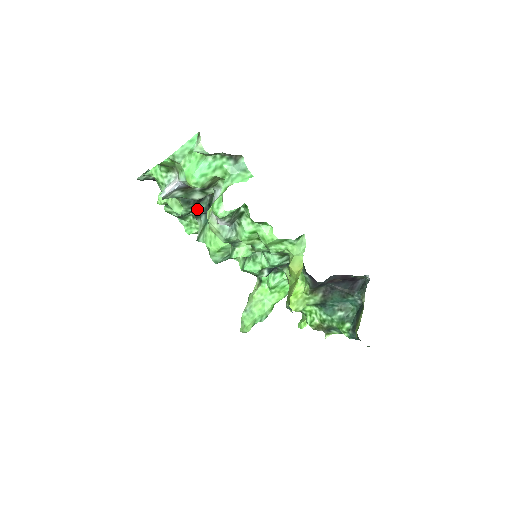
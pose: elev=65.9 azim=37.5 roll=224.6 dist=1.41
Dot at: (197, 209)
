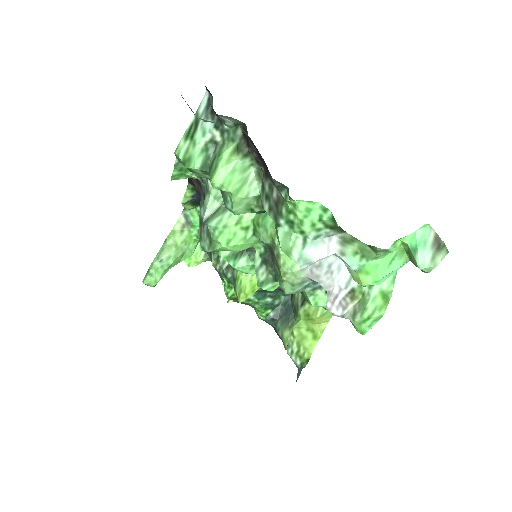
Dot at: occluded
